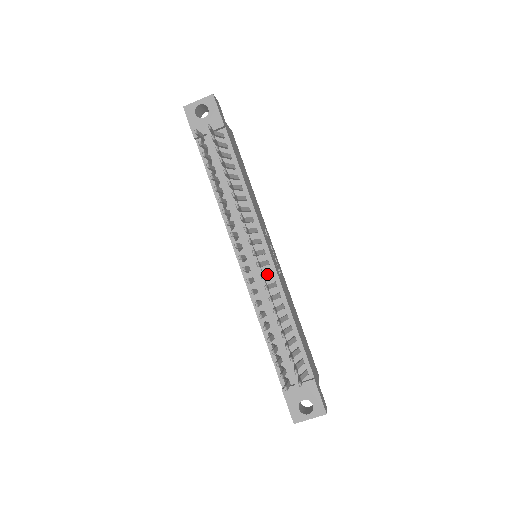
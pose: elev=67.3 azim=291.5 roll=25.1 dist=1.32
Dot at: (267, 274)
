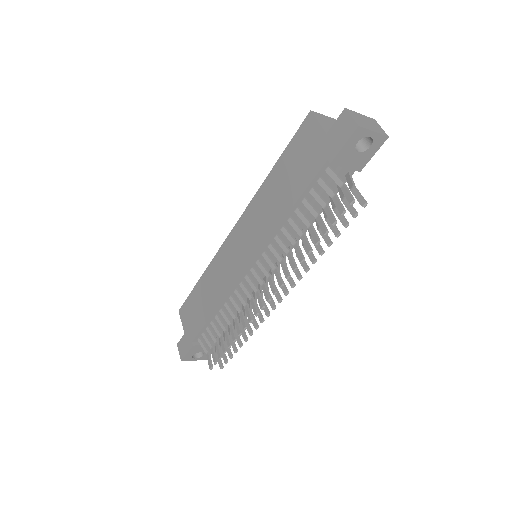
Dot at: (262, 293)
